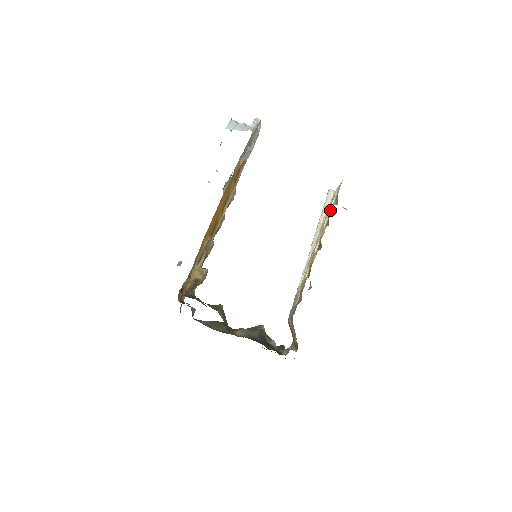
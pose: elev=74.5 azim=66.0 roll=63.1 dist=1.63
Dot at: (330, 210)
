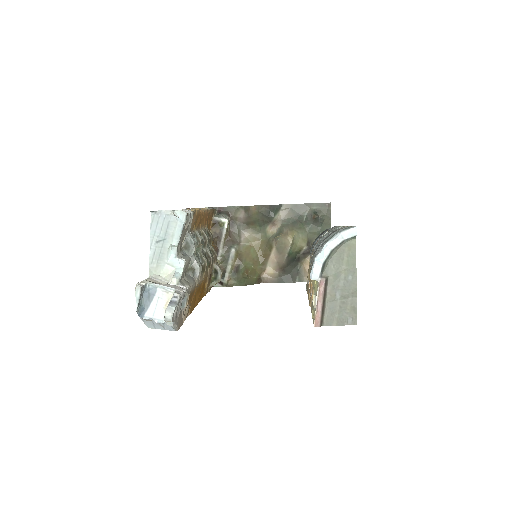
Dot at: (313, 299)
